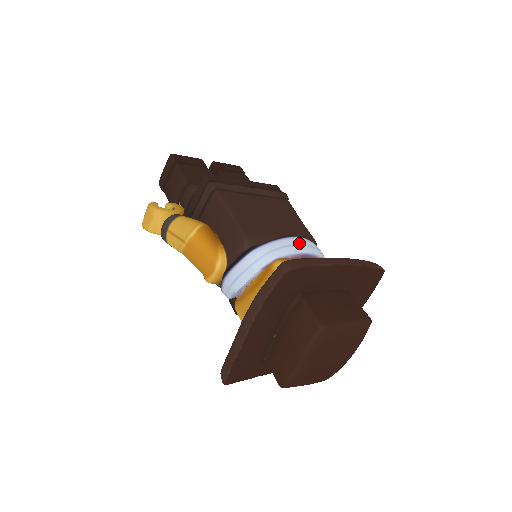
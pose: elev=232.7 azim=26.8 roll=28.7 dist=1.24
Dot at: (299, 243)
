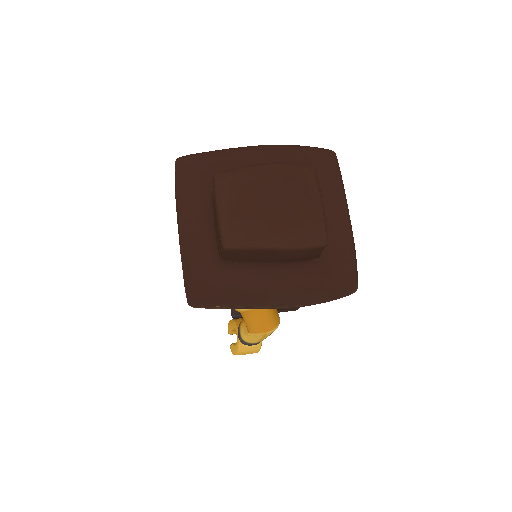
Dot at: occluded
